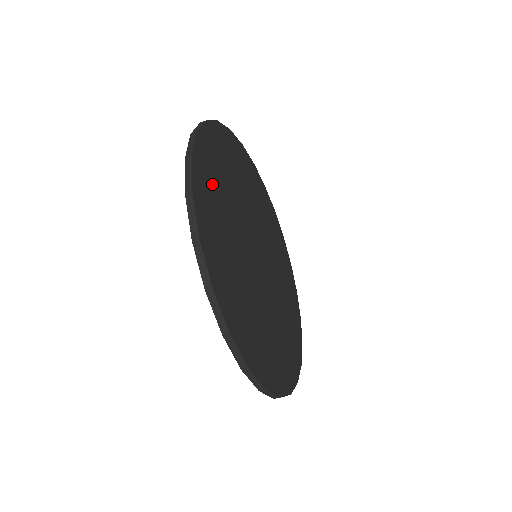
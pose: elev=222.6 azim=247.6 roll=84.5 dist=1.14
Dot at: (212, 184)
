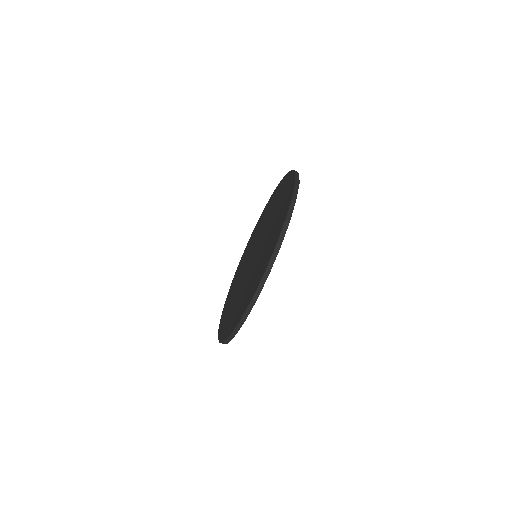
Dot at: occluded
